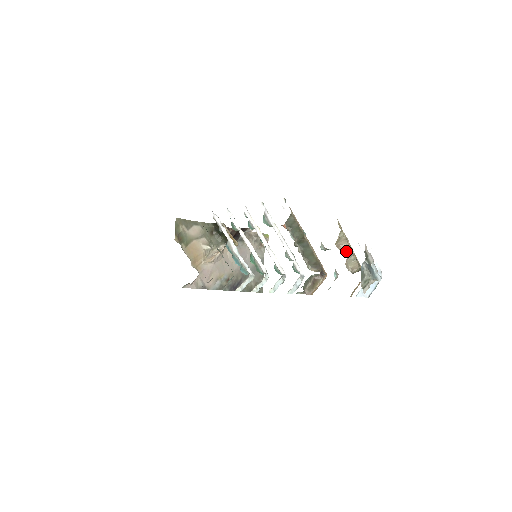
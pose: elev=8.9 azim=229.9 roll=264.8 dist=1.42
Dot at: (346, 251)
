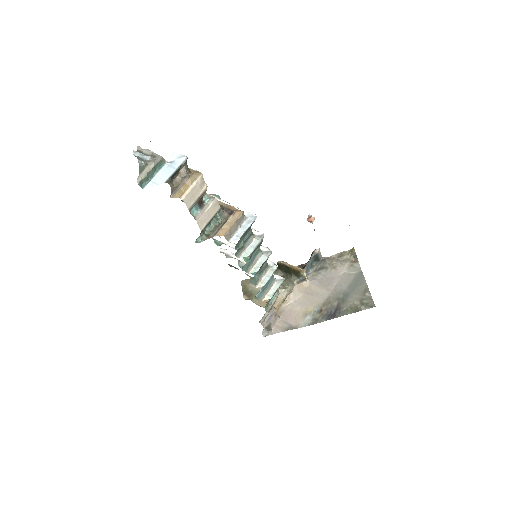
Dot at: occluded
